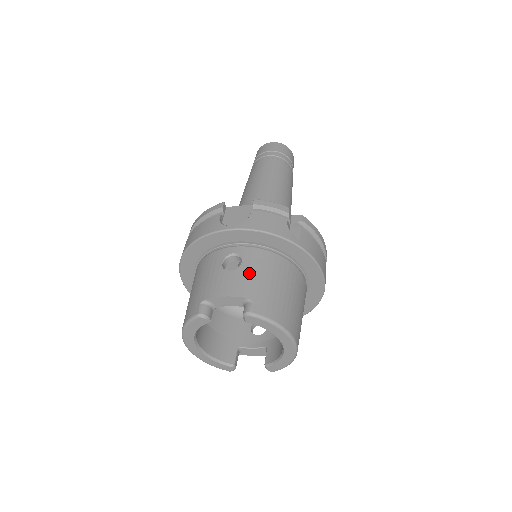
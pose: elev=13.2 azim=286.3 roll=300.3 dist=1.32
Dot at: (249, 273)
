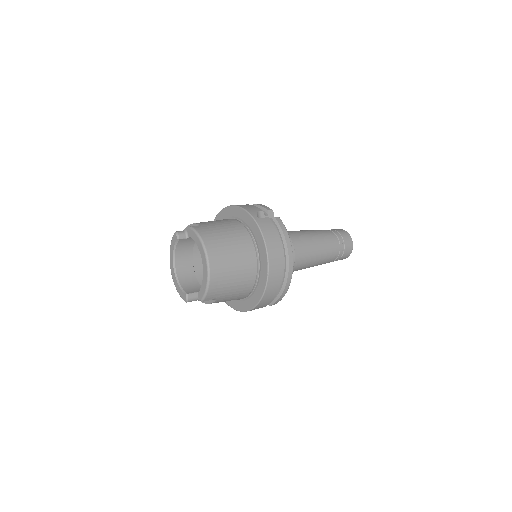
Dot at: (215, 221)
